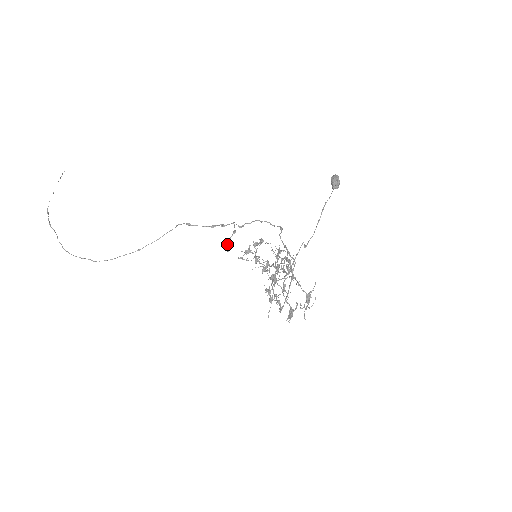
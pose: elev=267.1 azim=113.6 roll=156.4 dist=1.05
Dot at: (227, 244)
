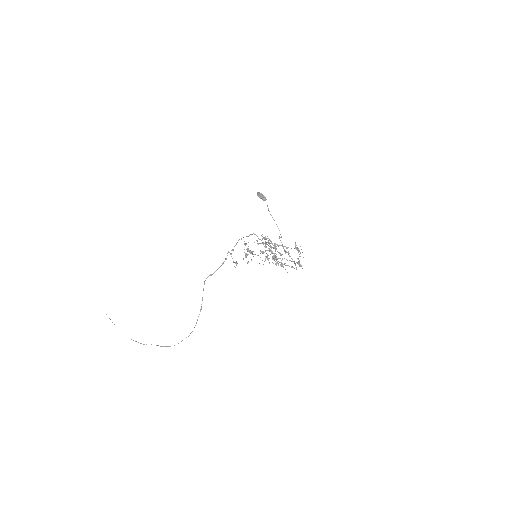
Dot at: occluded
